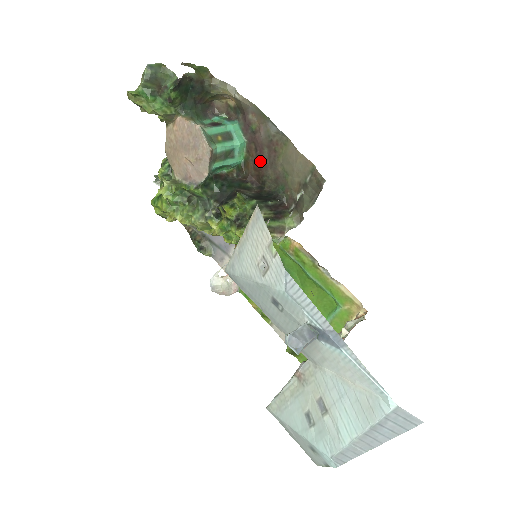
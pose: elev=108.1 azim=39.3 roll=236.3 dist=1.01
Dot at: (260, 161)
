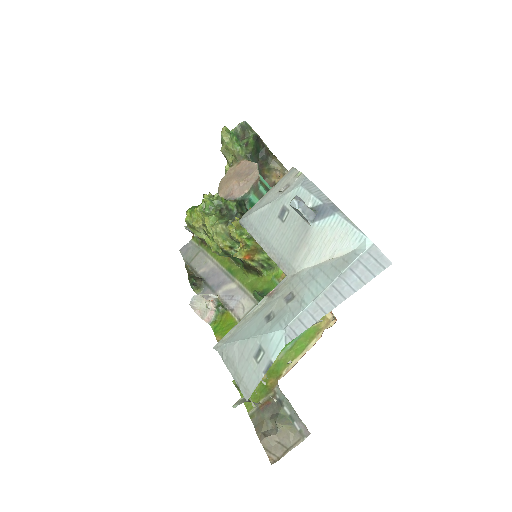
Dot at: occluded
